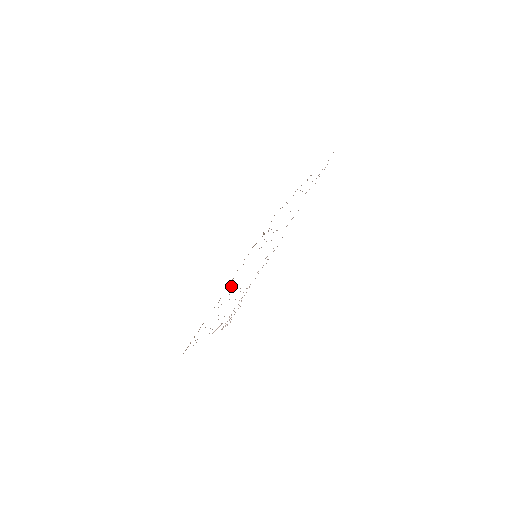
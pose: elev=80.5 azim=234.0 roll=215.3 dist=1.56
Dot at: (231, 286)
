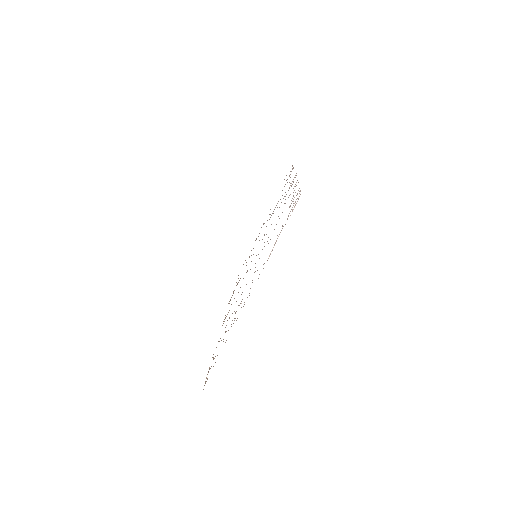
Dot at: occluded
